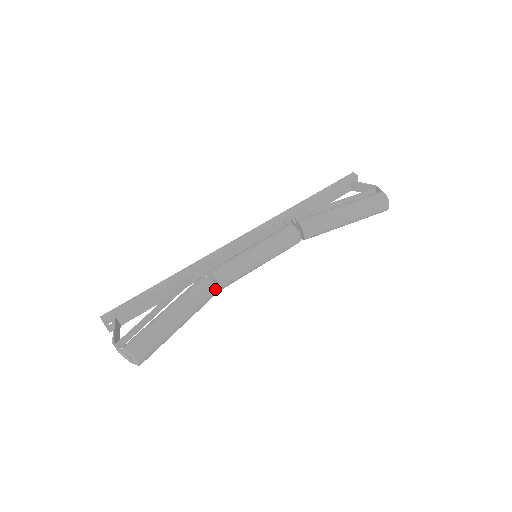
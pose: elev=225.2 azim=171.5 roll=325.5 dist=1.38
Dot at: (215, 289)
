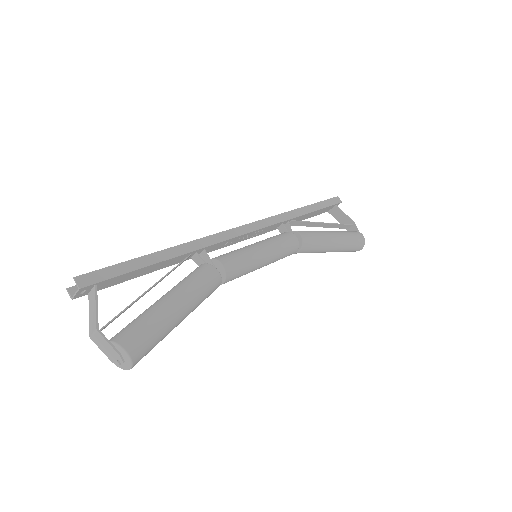
Dot at: occluded
